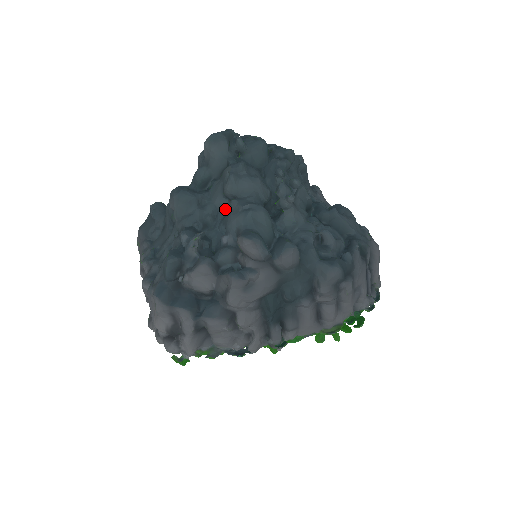
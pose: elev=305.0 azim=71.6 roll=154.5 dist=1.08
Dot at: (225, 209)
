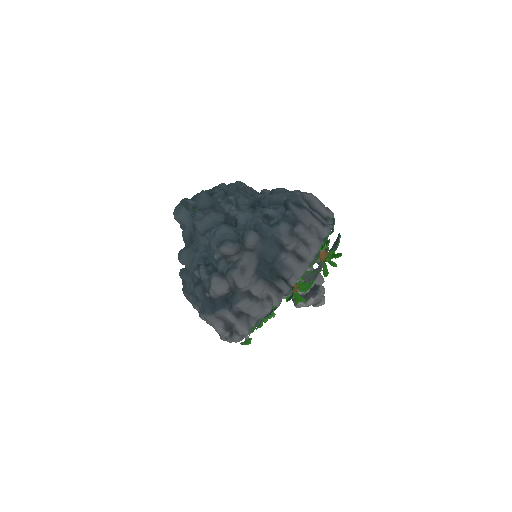
Dot at: (208, 242)
